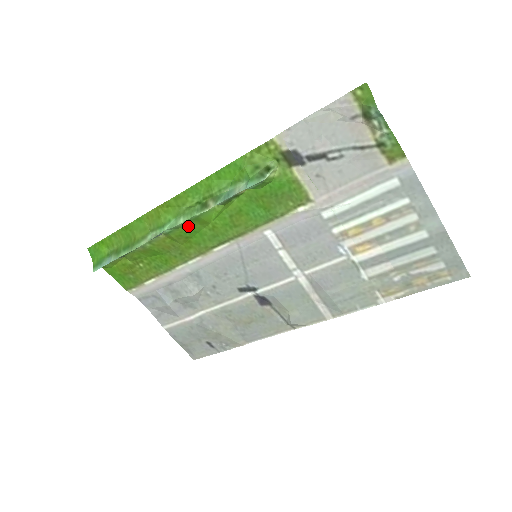
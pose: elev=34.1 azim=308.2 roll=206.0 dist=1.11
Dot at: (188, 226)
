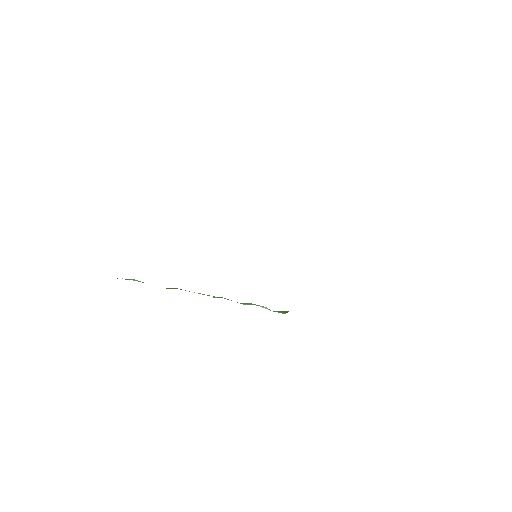
Dot at: occluded
